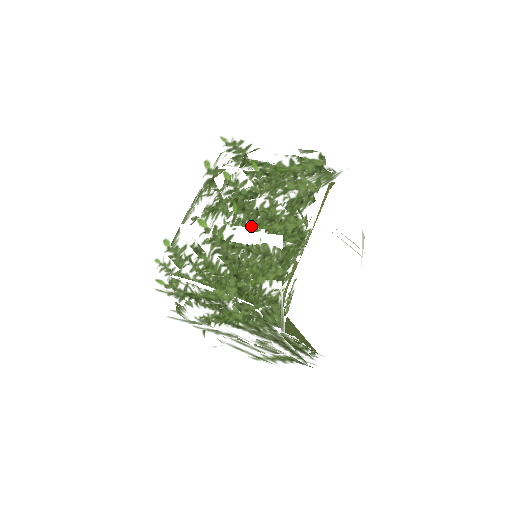
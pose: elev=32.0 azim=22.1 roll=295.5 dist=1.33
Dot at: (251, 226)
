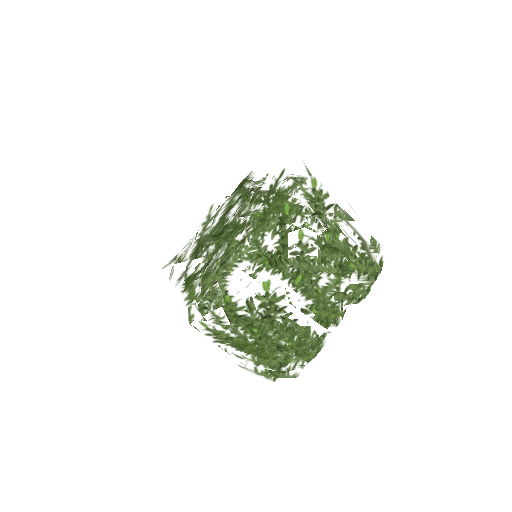
Dot at: (305, 307)
